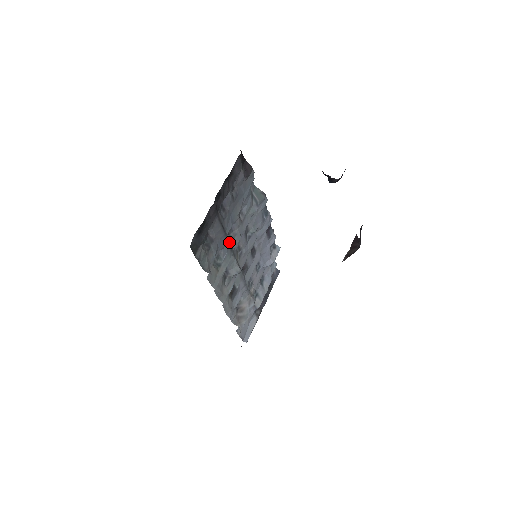
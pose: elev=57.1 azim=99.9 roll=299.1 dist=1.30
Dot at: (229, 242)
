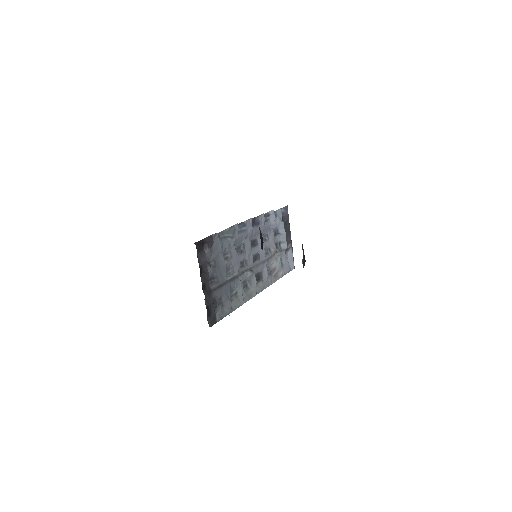
Dot at: (232, 278)
